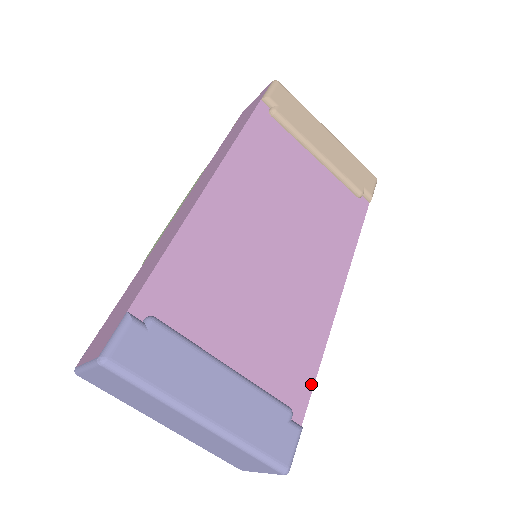
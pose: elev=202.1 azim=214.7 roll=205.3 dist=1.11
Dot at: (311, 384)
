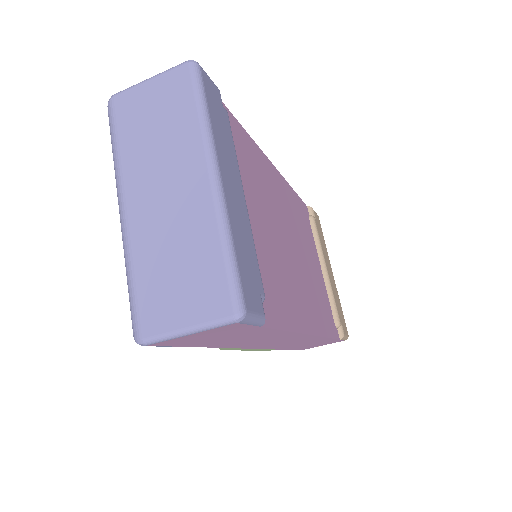
Dot at: (277, 325)
